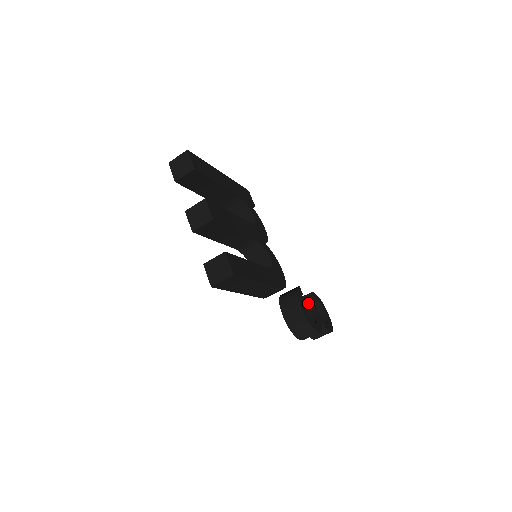
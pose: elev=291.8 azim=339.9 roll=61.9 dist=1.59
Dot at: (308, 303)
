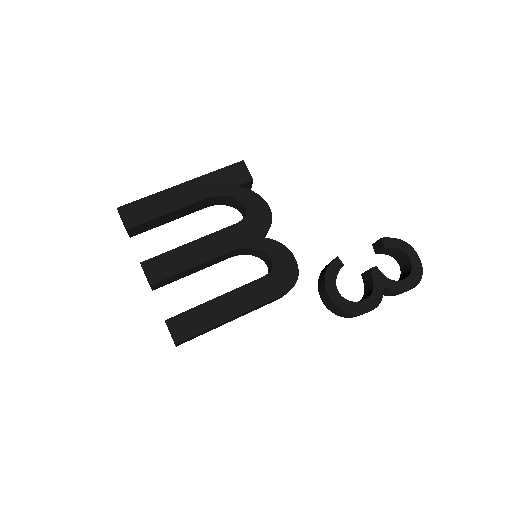
Dot at: (382, 251)
